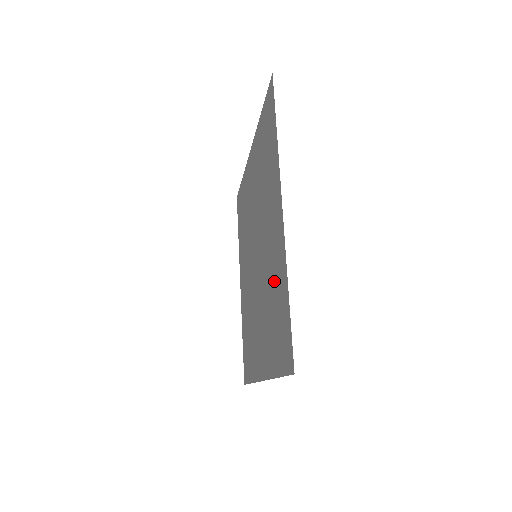
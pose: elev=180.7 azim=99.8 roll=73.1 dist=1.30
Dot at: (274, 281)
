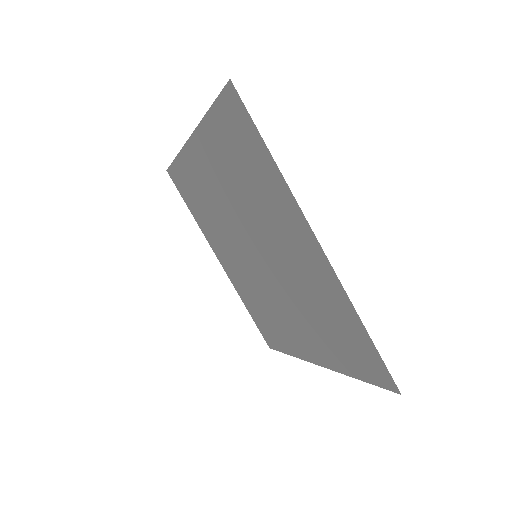
Dot at: (277, 323)
